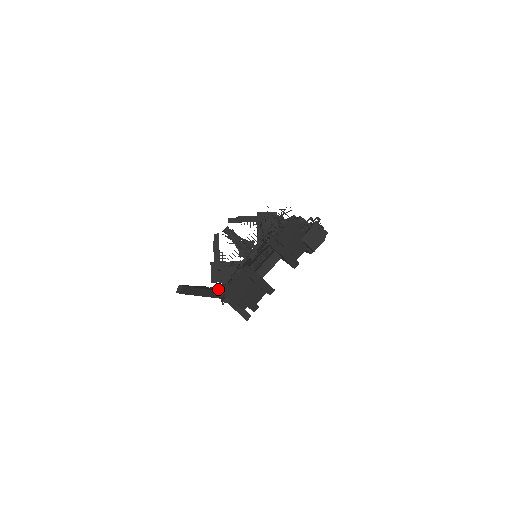
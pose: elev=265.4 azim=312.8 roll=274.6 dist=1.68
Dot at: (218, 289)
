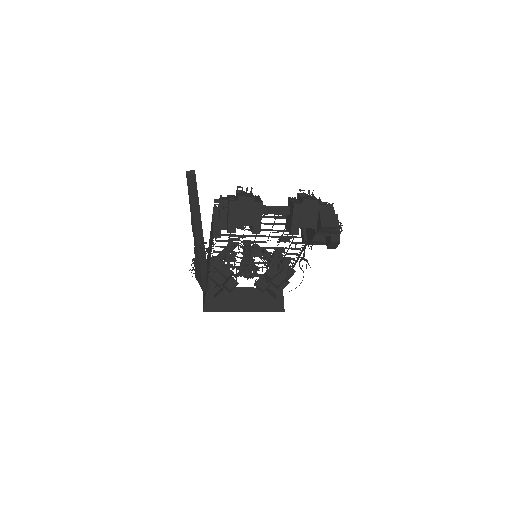
Dot at: occluded
